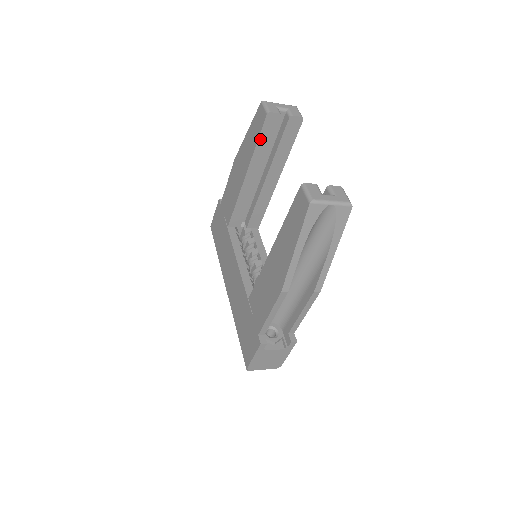
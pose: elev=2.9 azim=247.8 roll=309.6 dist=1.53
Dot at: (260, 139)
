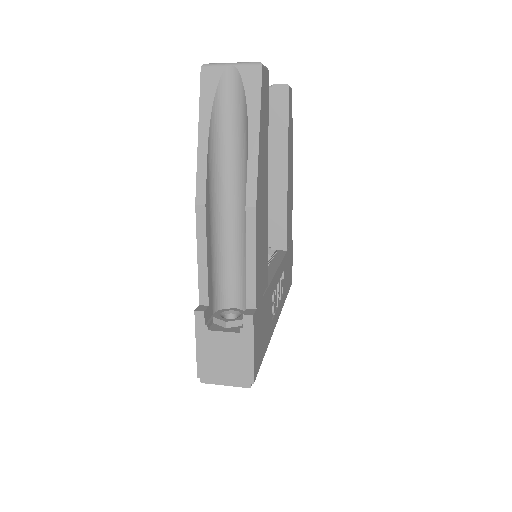
Dot at: occluded
